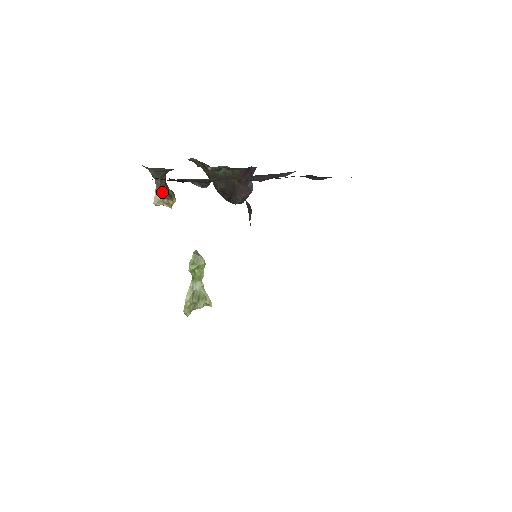
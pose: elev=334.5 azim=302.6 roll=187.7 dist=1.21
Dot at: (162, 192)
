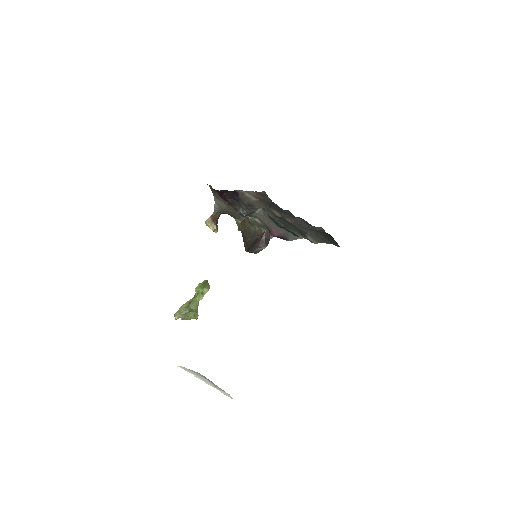
Dot at: (214, 219)
